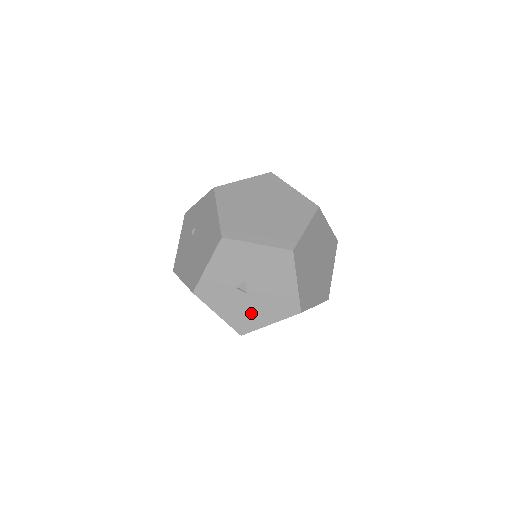
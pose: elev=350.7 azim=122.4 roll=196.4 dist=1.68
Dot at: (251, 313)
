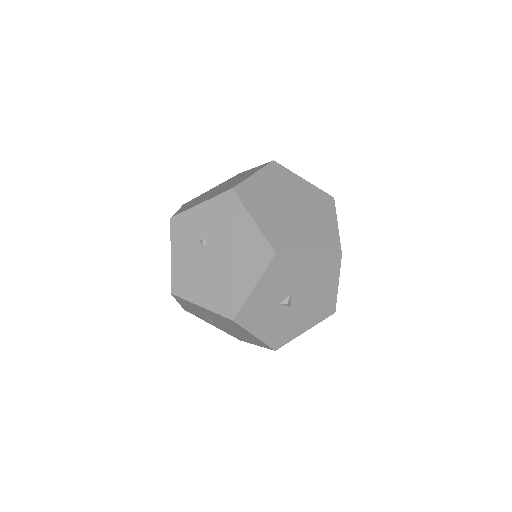
Dot at: (290, 325)
